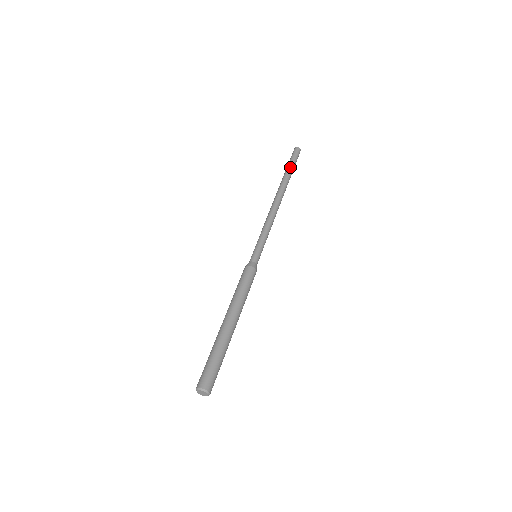
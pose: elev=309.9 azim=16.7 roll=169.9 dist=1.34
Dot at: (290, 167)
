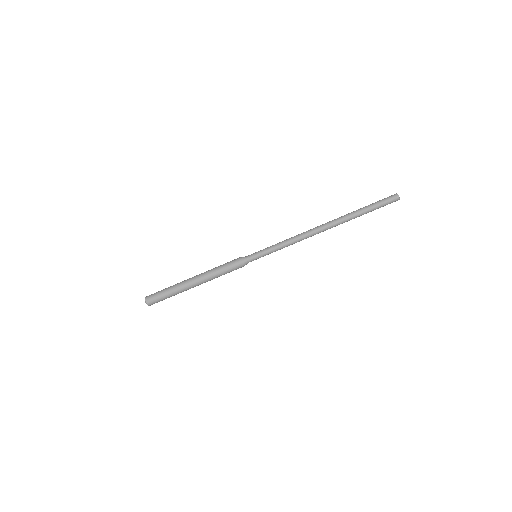
Dot at: (366, 210)
